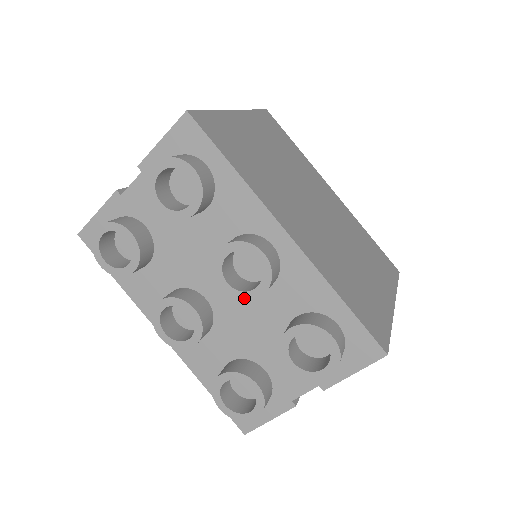
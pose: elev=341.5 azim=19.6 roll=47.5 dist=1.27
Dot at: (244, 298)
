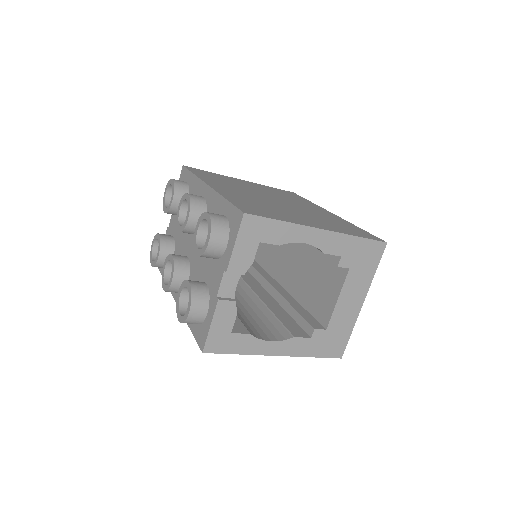
Dot at: (184, 227)
